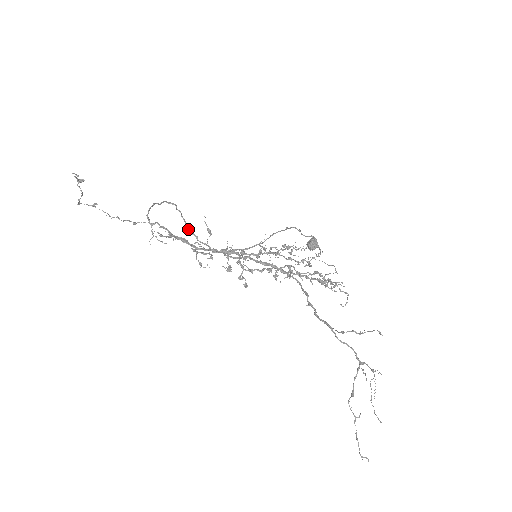
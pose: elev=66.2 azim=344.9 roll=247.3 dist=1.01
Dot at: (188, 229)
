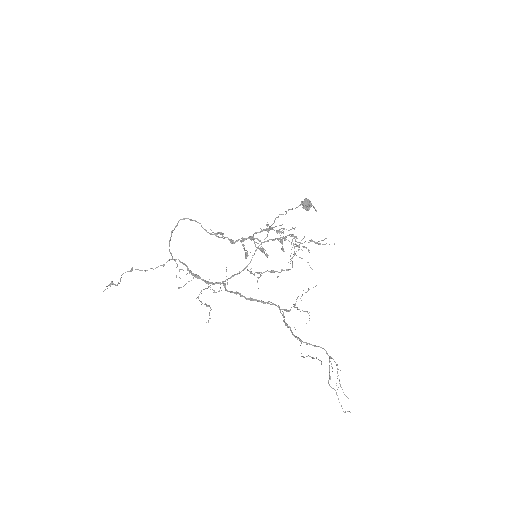
Dot at: occluded
